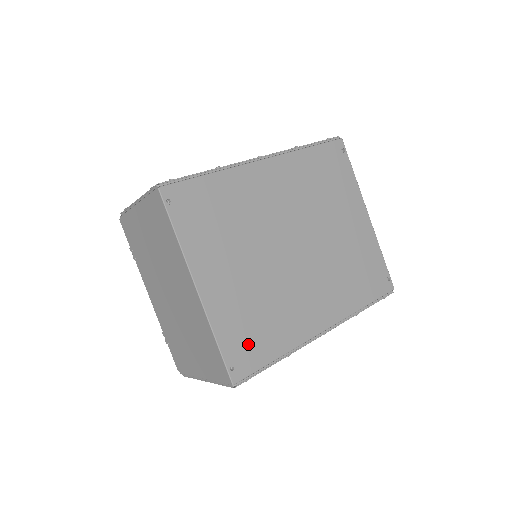
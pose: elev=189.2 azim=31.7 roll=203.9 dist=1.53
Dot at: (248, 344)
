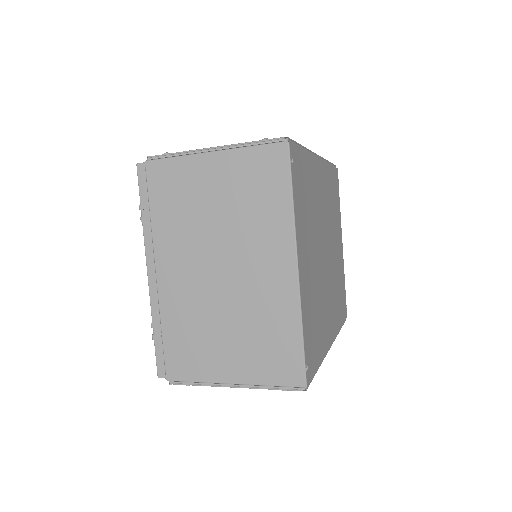
Dot at: (312, 343)
